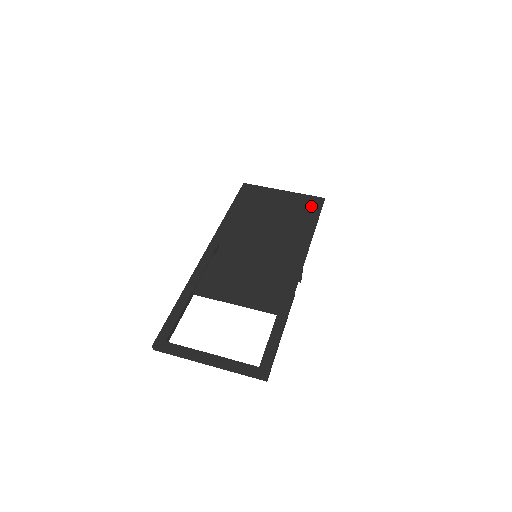
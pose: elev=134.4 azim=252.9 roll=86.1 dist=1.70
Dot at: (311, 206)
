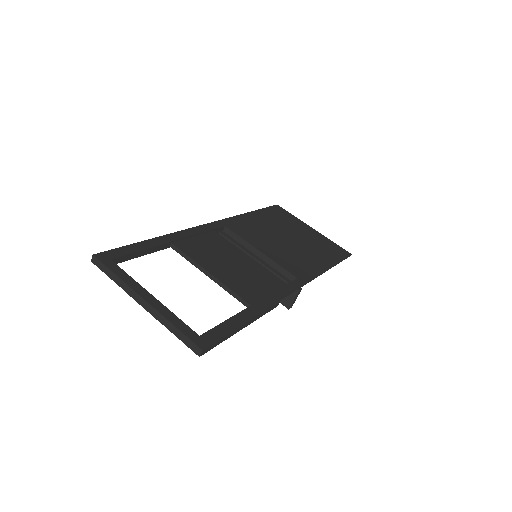
Dot at: (335, 252)
